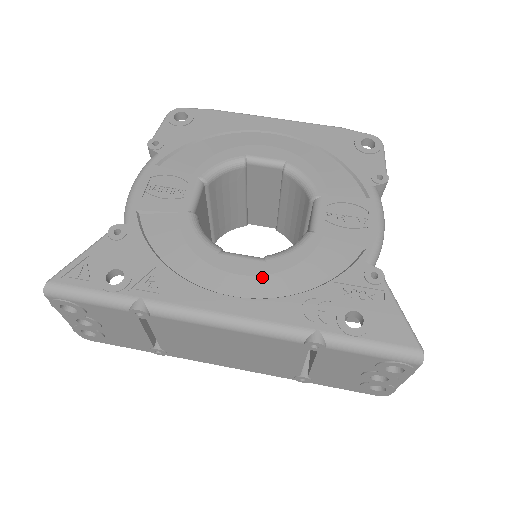
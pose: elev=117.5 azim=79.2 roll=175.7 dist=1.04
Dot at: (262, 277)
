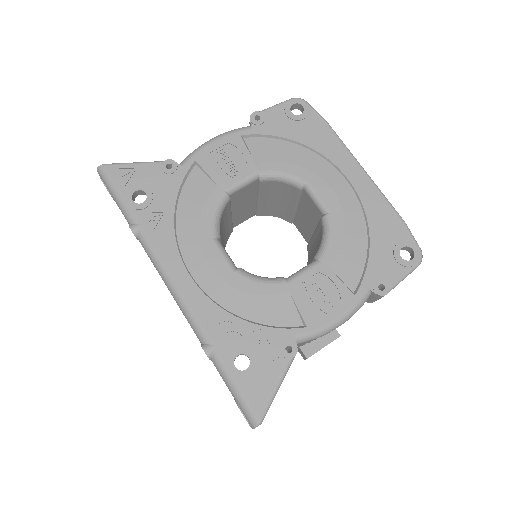
Dot at: (220, 280)
